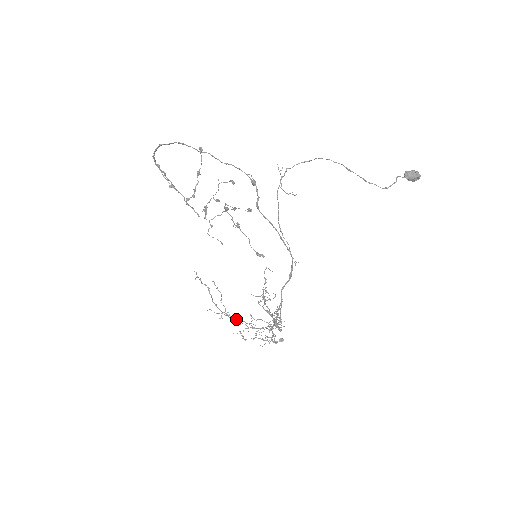
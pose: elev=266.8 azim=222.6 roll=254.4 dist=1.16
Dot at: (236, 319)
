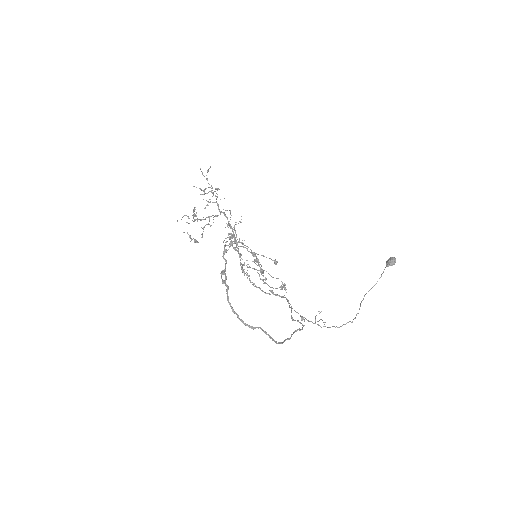
Dot at: (203, 231)
